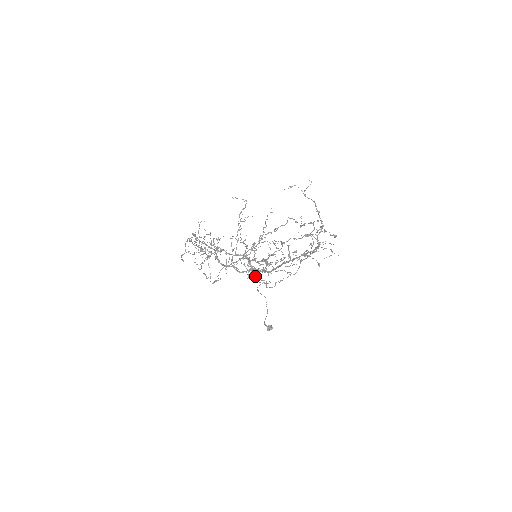
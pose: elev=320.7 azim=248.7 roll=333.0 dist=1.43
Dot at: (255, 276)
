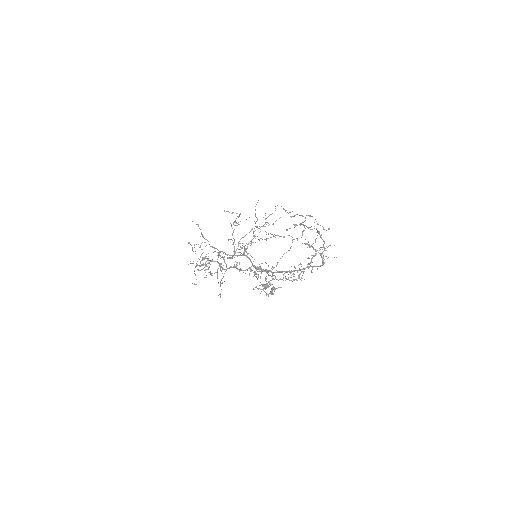
Dot at: occluded
